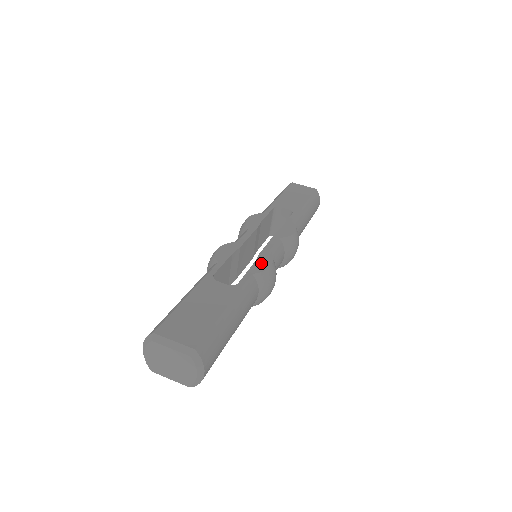
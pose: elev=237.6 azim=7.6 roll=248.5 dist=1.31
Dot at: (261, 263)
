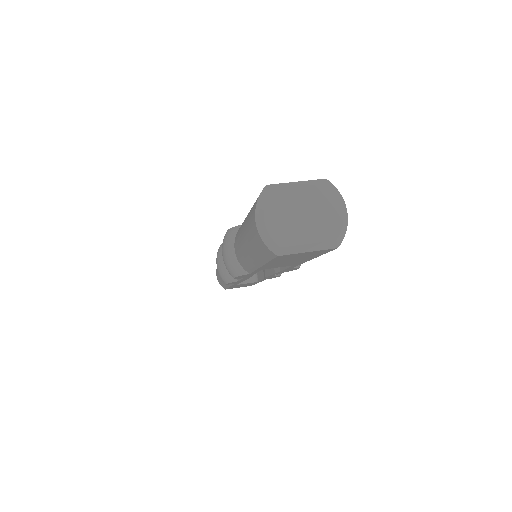
Dot at: occluded
